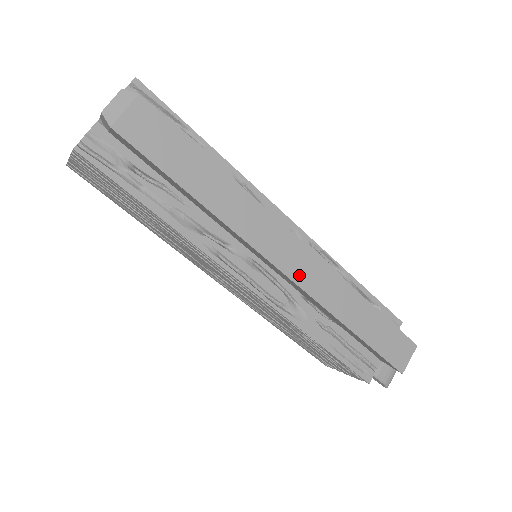
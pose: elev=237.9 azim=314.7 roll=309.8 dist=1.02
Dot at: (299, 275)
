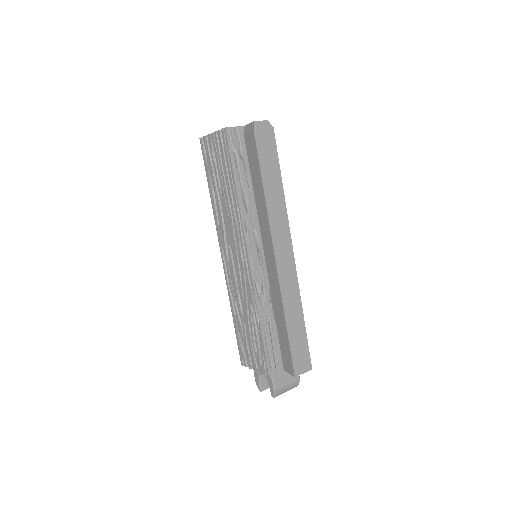
Dot at: (282, 268)
